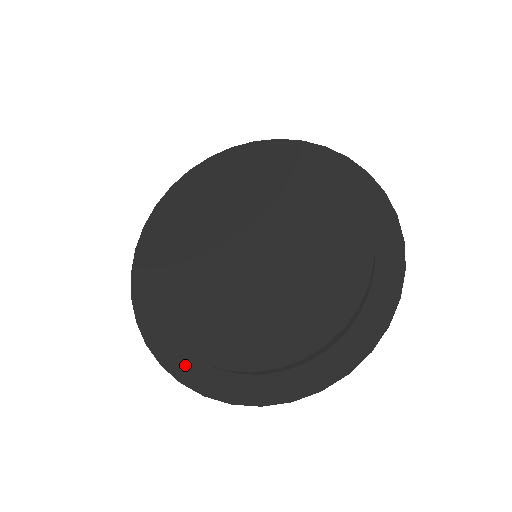
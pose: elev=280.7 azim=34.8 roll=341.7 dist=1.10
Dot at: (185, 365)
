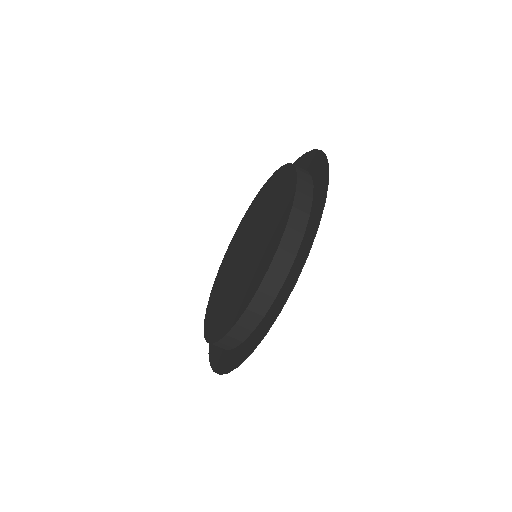
Dot at: (239, 354)
